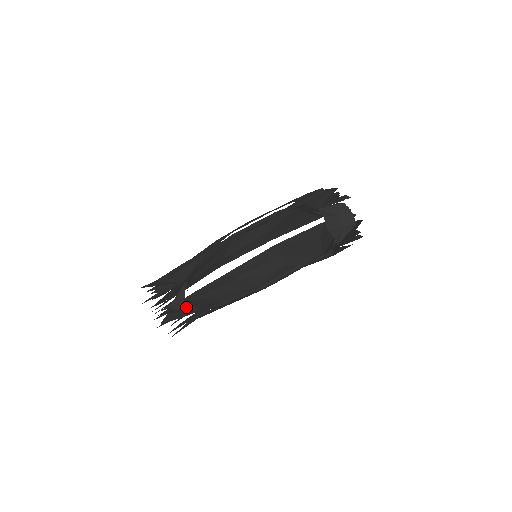
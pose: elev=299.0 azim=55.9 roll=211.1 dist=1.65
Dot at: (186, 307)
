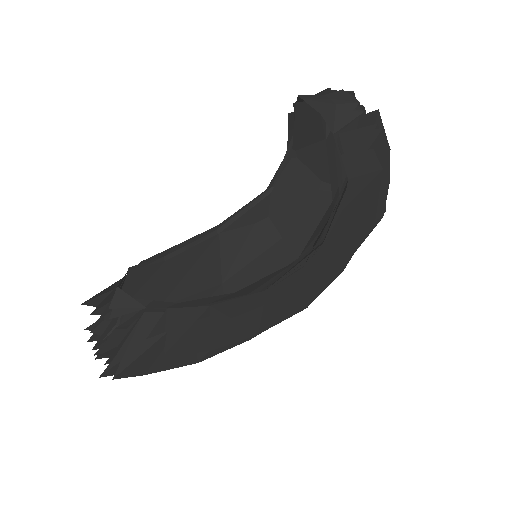
Dot at: (123, 302)
